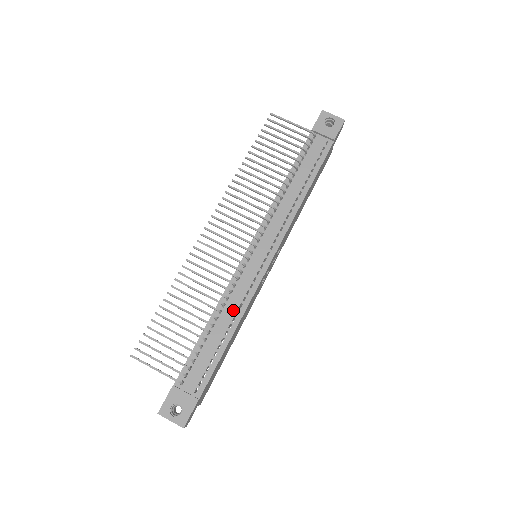
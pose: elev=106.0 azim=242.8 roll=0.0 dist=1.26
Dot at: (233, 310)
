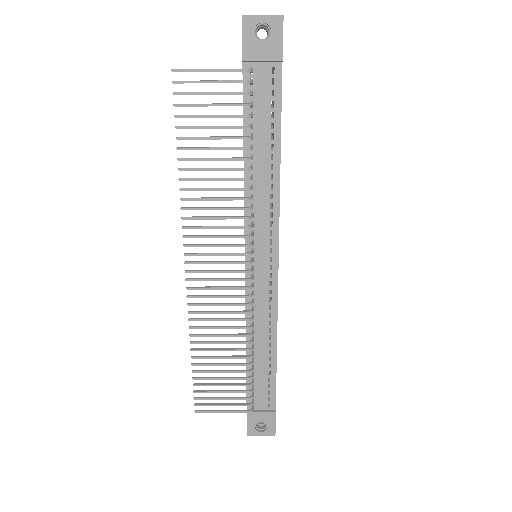
Dot at: (264, 330)
